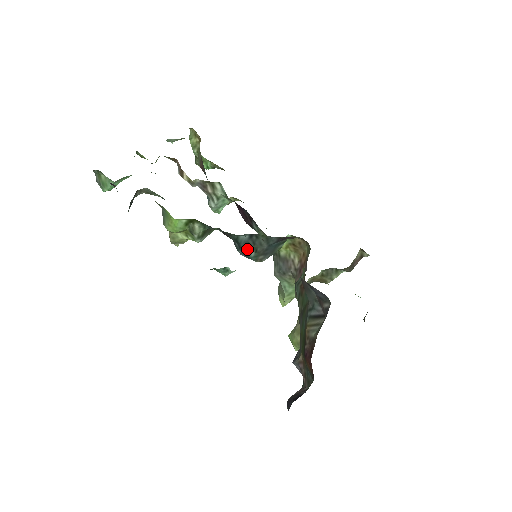
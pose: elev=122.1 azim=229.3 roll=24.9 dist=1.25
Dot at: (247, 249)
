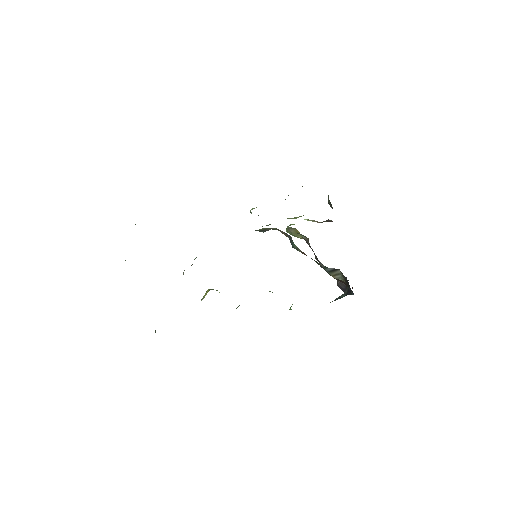
Dot at: occluded
